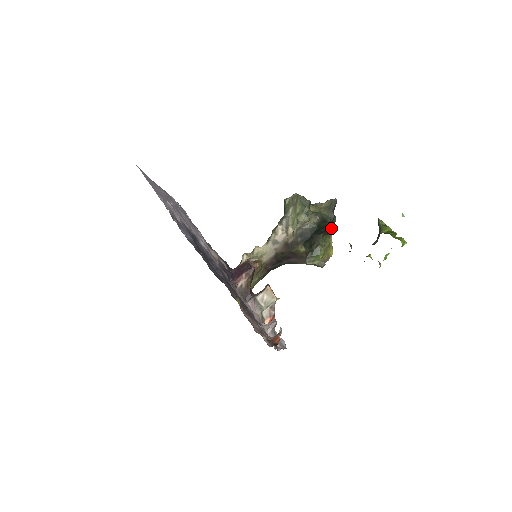
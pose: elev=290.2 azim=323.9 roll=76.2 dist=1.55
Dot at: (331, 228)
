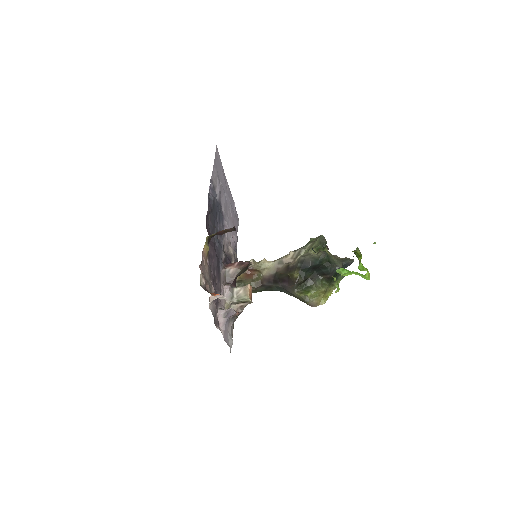
Dot at: occluded
